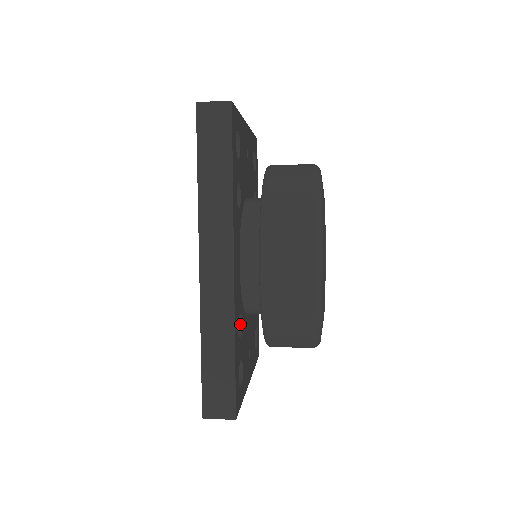
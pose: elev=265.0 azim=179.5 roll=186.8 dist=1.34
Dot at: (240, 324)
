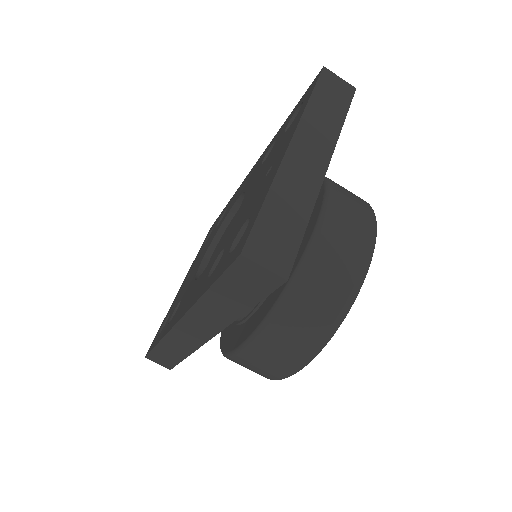
Dot at: occluded
